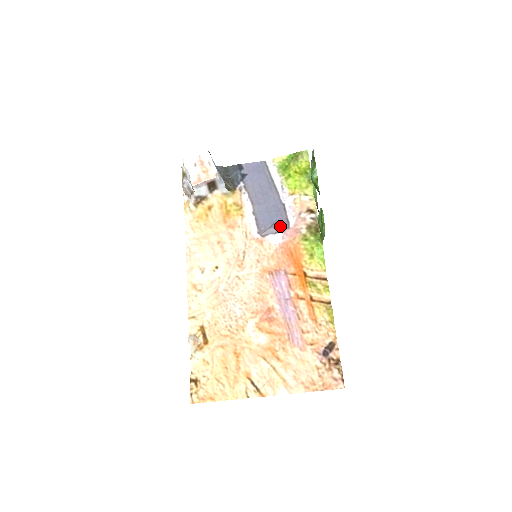
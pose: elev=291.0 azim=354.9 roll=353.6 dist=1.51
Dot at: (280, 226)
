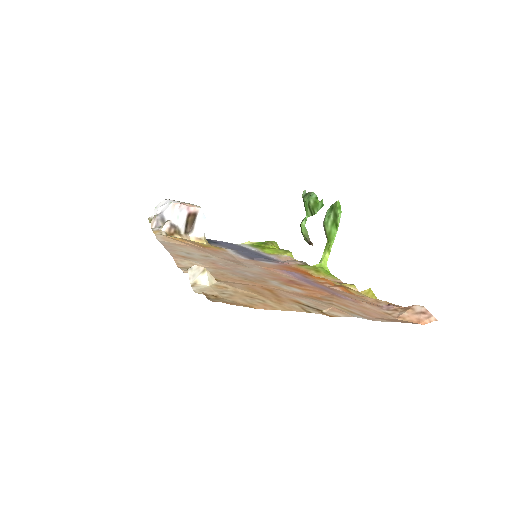
Dot at: (270, 259)
